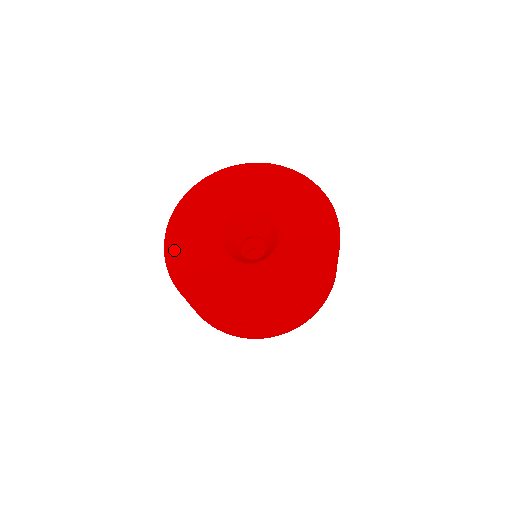
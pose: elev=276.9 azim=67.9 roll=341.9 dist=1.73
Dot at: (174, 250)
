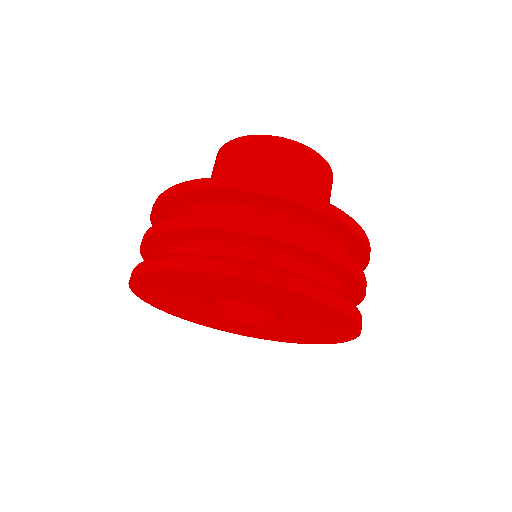
Dot at: (159, 278)
